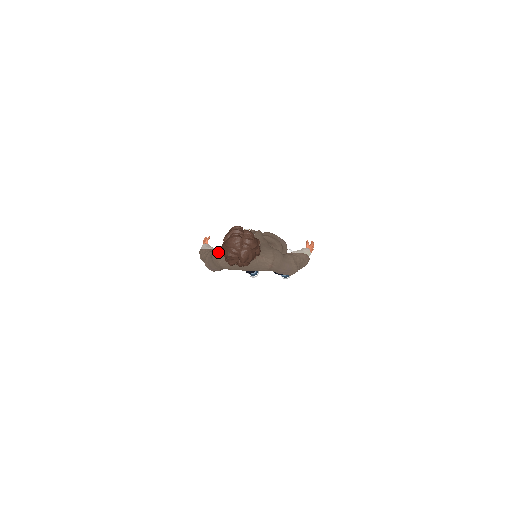
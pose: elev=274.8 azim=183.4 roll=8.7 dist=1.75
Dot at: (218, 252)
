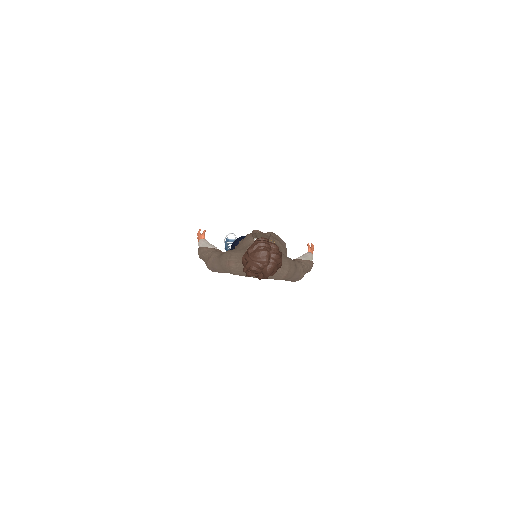
Dot at: (230, 258)
